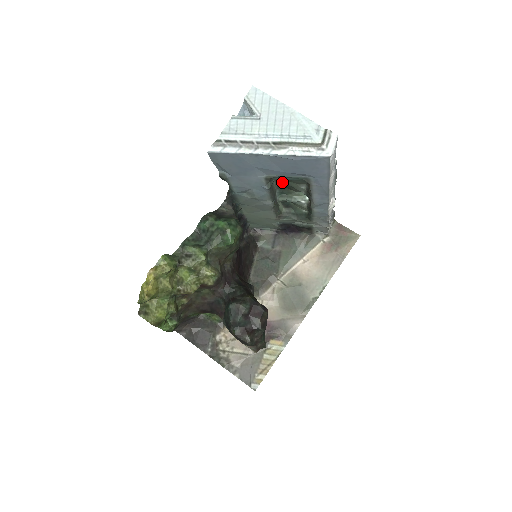
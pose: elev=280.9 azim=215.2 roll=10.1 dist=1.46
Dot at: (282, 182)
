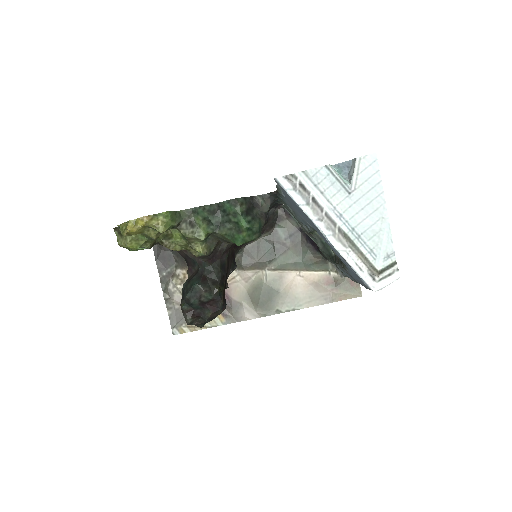
Dot at: occluded
